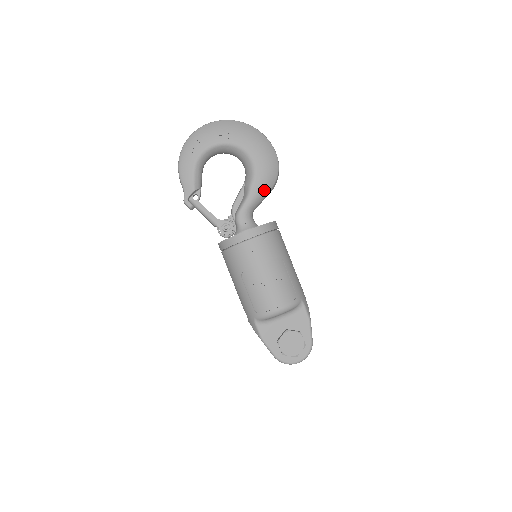
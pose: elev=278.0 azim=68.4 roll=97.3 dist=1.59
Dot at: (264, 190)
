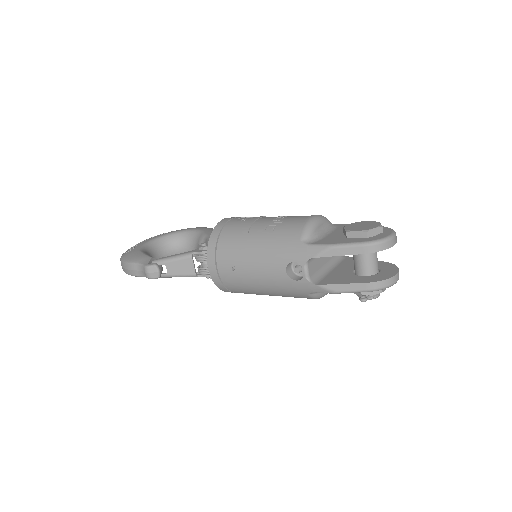
Dot at: occluded
